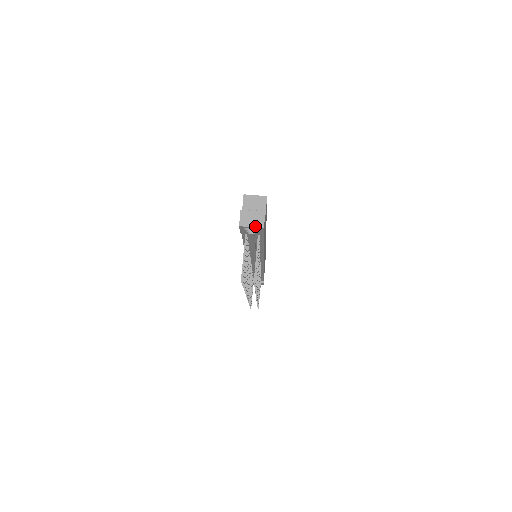
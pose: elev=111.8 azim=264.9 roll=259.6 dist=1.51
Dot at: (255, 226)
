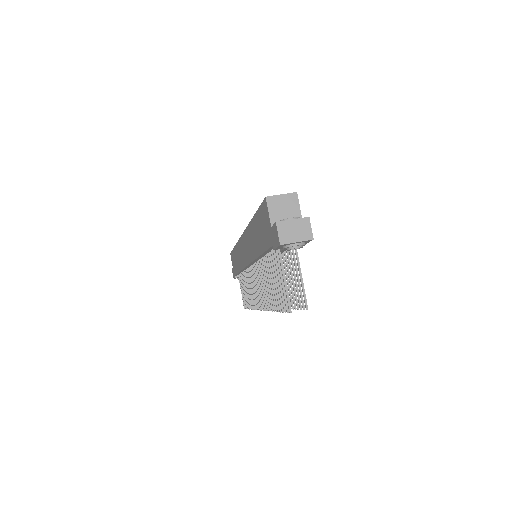
Dot at: (301, 240)
